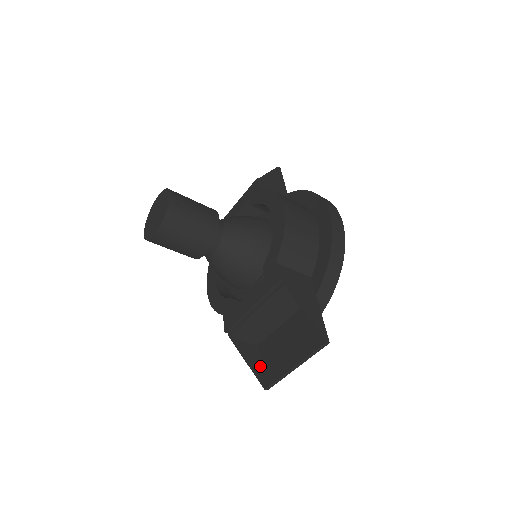
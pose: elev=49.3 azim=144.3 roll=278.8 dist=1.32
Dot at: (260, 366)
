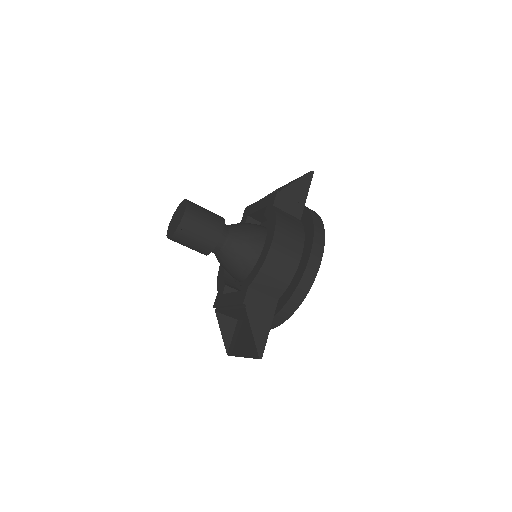
Dot at: (232, 337)
